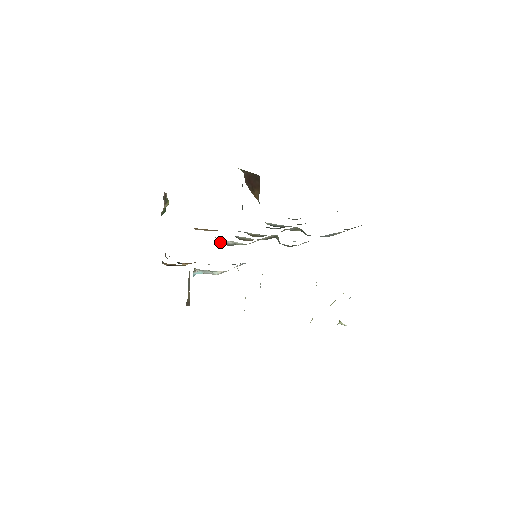
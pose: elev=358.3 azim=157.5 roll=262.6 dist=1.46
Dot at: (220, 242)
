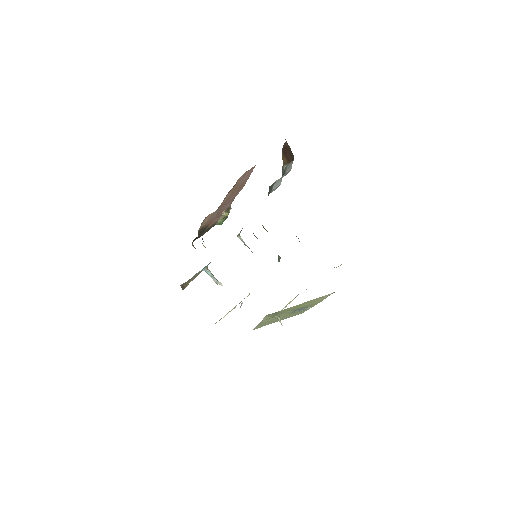
Dot at: (240, 238)
